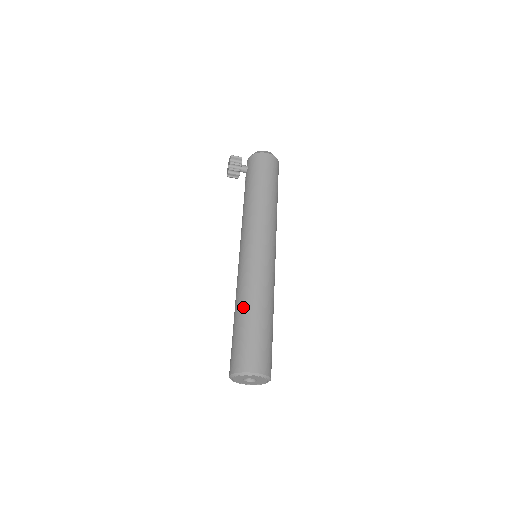
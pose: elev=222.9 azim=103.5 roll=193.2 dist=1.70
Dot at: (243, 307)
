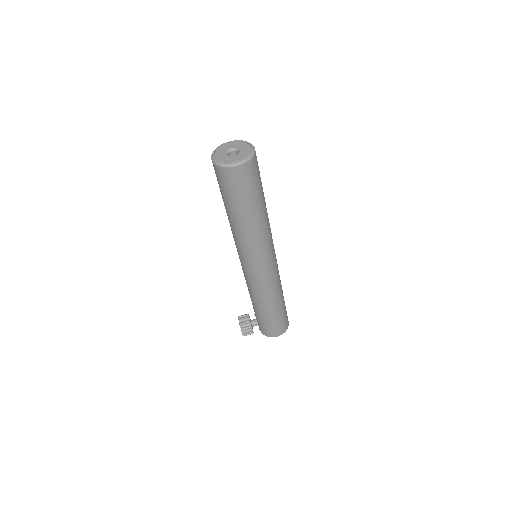
Dot at: occluded
